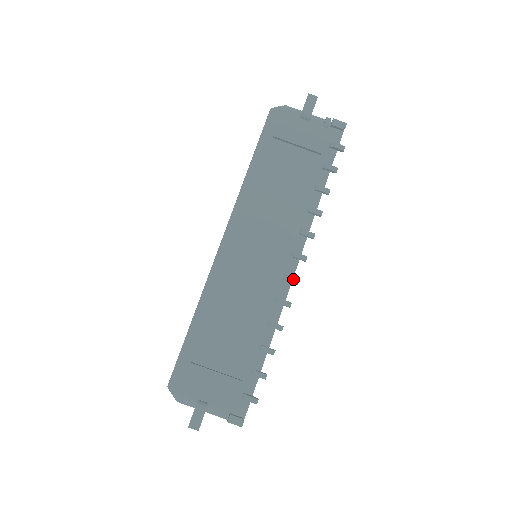
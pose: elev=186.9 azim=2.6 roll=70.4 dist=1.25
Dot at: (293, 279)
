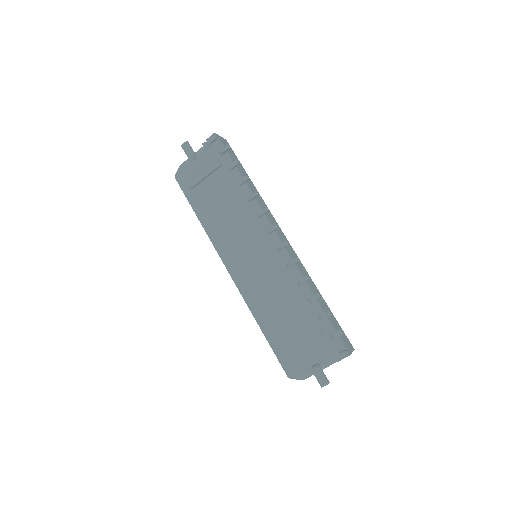
Dot at: (282, 245)
